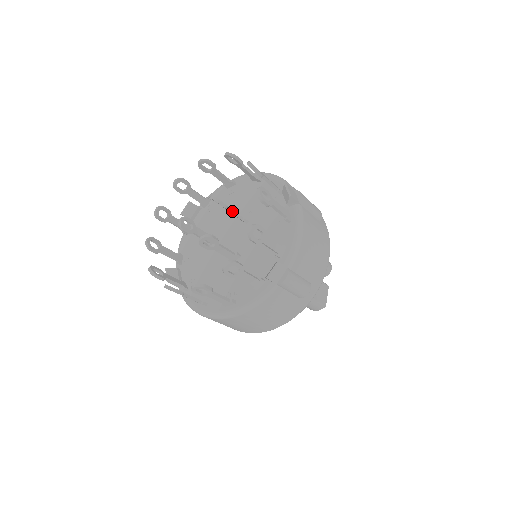
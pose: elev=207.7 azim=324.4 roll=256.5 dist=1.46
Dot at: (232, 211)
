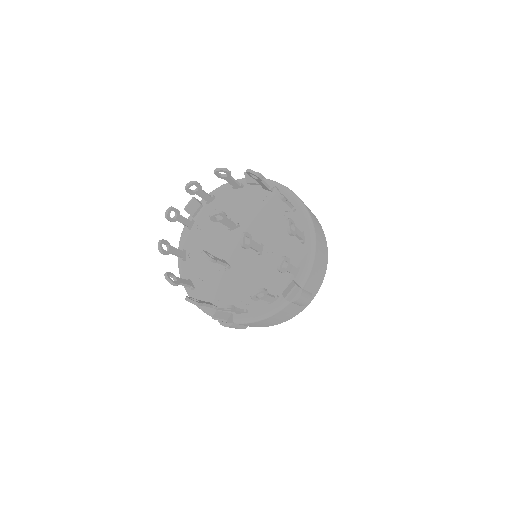
Dot at: (252, 248)
